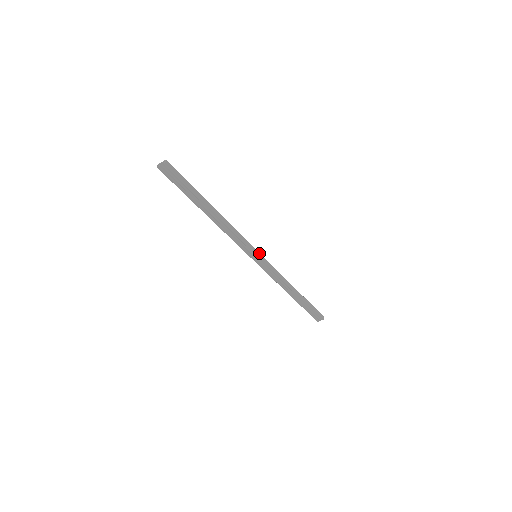
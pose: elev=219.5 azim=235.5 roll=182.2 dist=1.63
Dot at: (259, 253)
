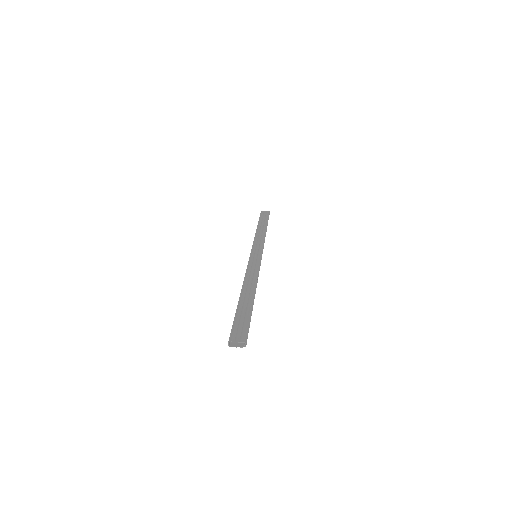
Dot at: (261, 255)
